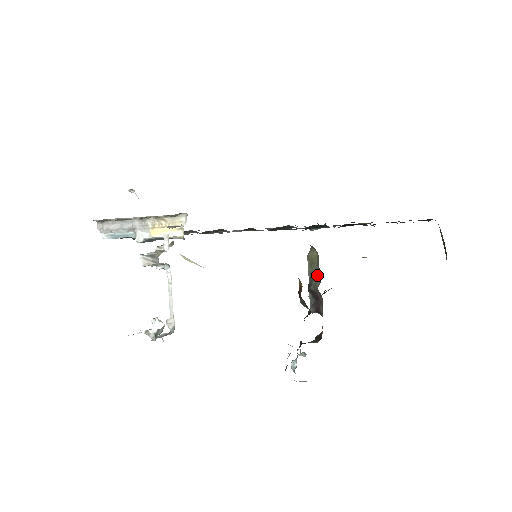
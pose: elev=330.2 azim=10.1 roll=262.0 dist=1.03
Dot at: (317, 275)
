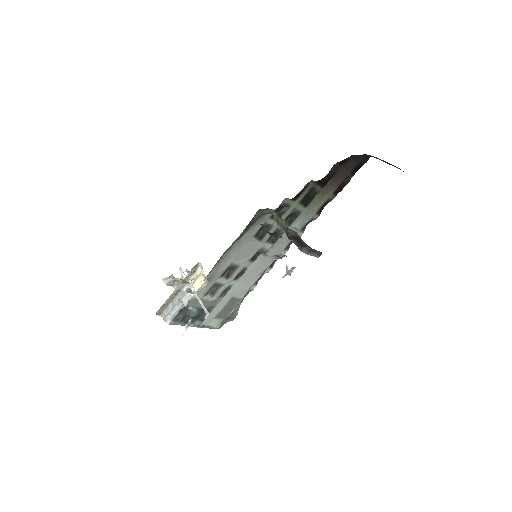
Dot at: (286, 225)
